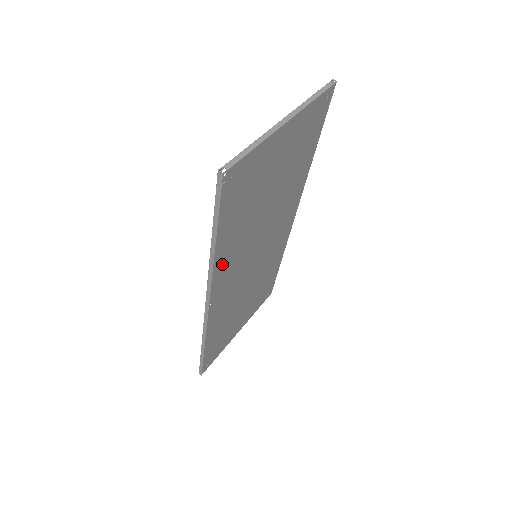
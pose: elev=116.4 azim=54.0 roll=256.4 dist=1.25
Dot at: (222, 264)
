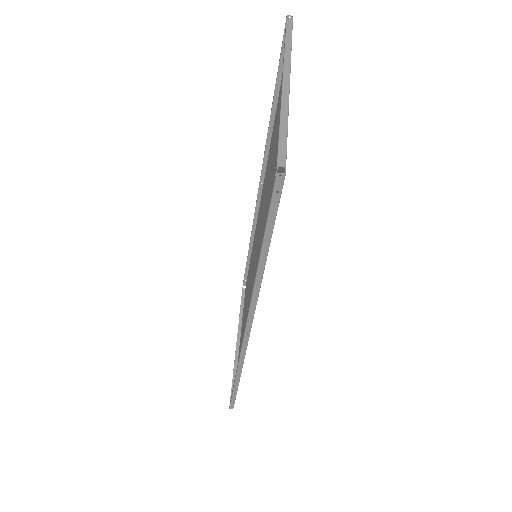
Dot at: occluded
